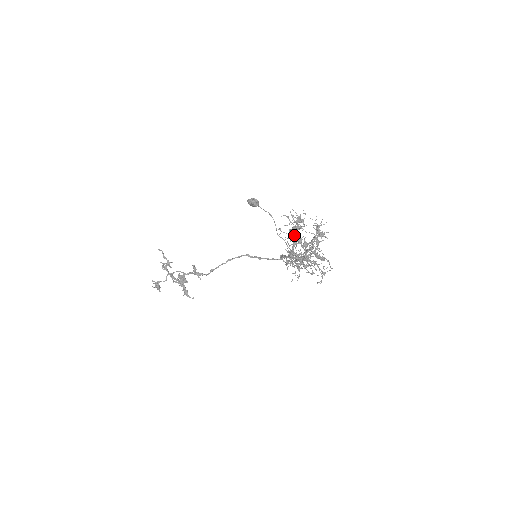
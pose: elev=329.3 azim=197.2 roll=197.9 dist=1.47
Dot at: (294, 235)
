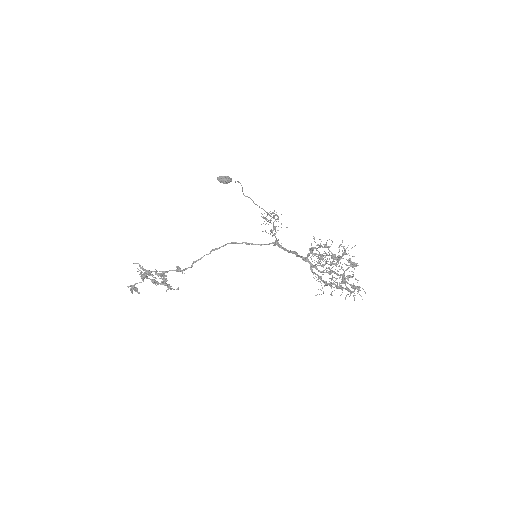
Dot at: occluded
